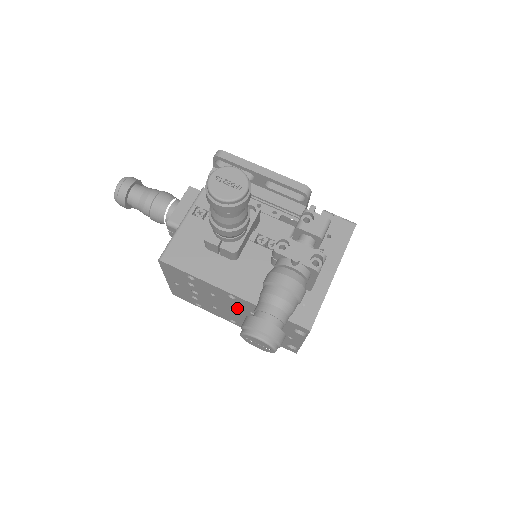
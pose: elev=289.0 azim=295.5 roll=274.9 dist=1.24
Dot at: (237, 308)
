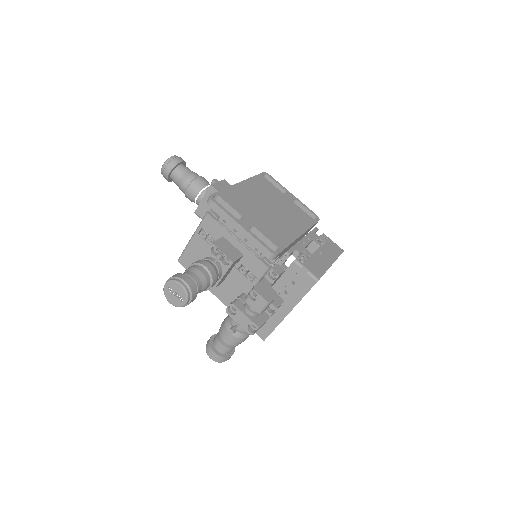
Dot at: occluded
